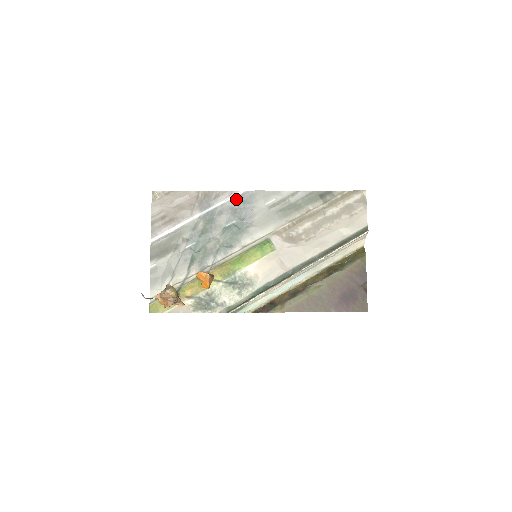
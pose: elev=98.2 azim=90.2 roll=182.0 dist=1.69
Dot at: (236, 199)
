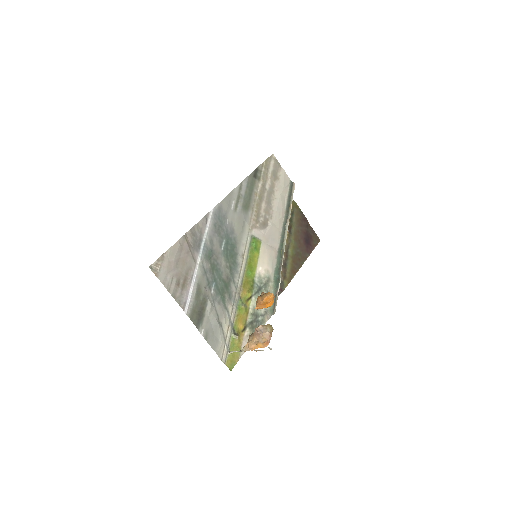
Dot at: (212, 221)
